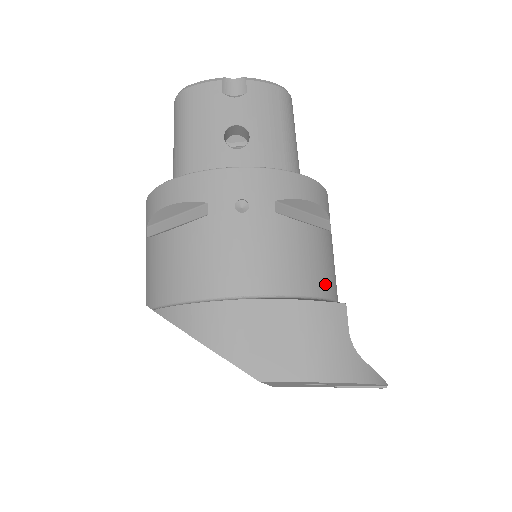
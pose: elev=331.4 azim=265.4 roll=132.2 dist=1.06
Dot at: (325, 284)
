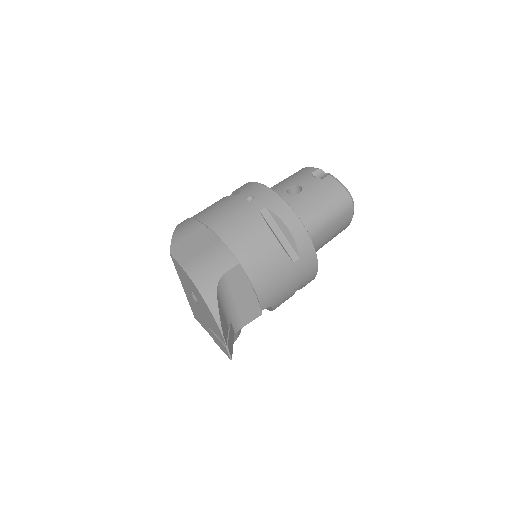
Dot at: (250, 263)
